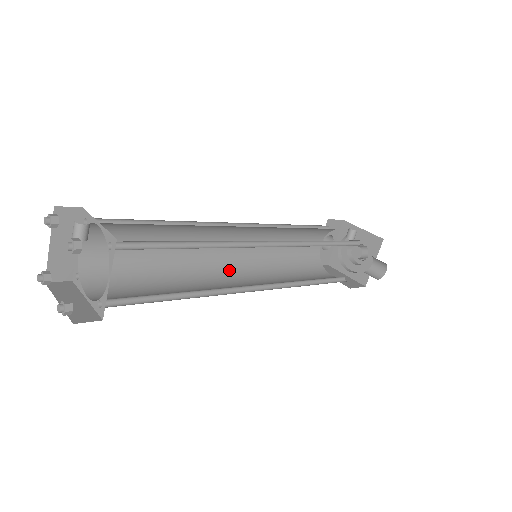
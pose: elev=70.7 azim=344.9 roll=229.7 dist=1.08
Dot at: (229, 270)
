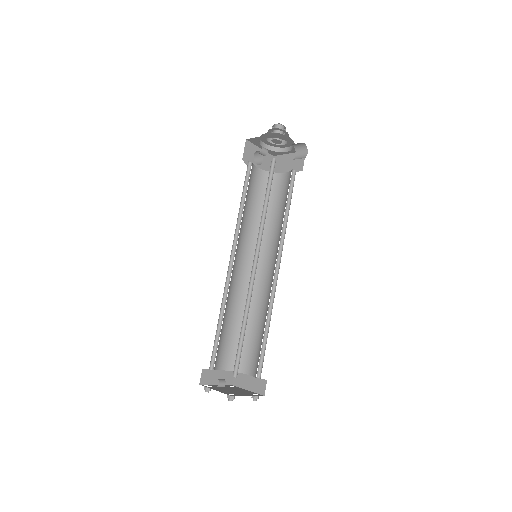
Dot at: occluded
